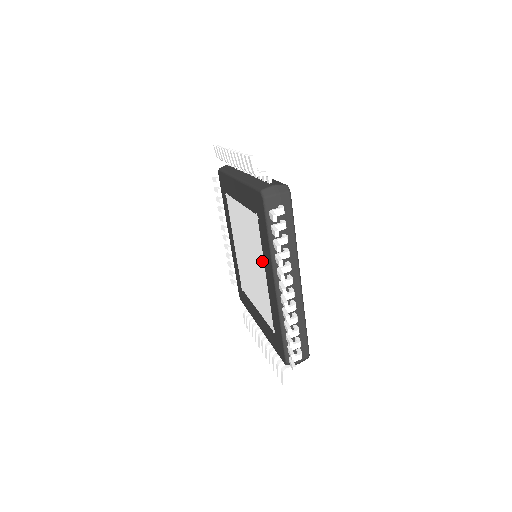
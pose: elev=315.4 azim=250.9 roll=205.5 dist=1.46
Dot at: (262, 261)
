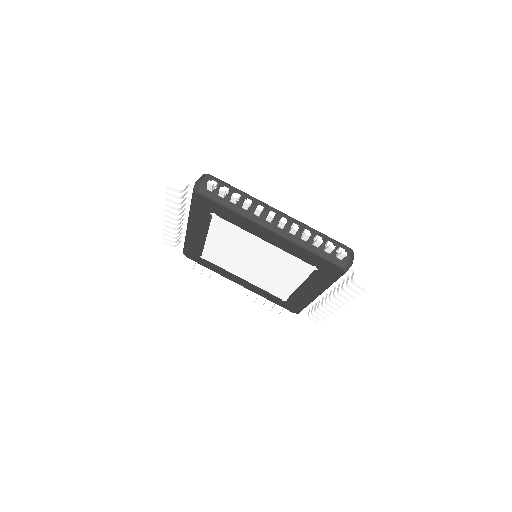
Dot at: (251, 237)
